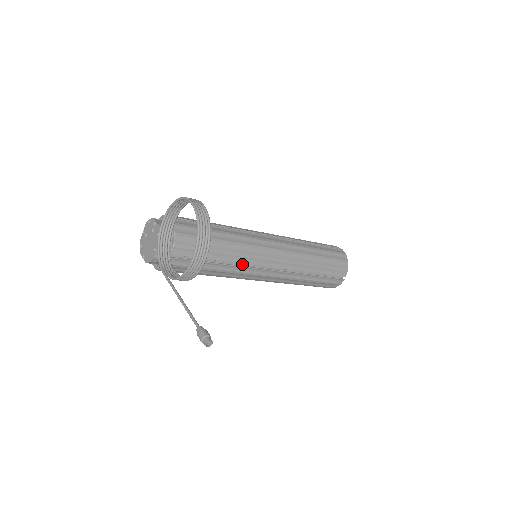
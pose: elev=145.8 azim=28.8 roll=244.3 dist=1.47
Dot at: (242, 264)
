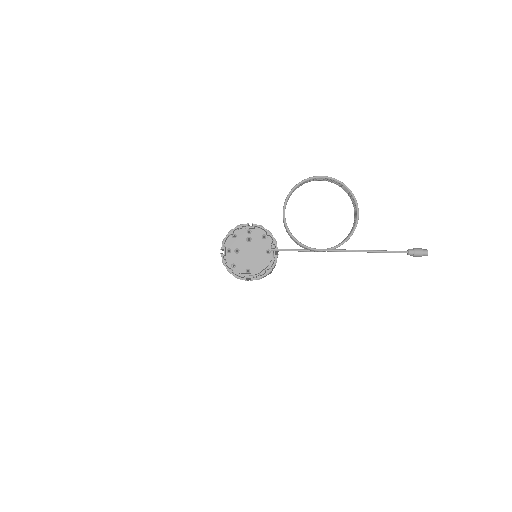
Dot at: occluded
